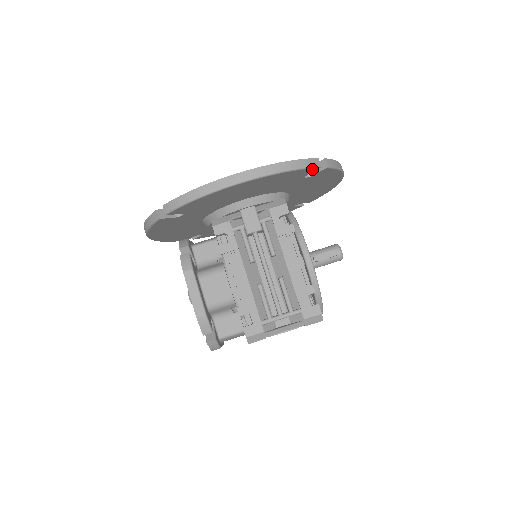
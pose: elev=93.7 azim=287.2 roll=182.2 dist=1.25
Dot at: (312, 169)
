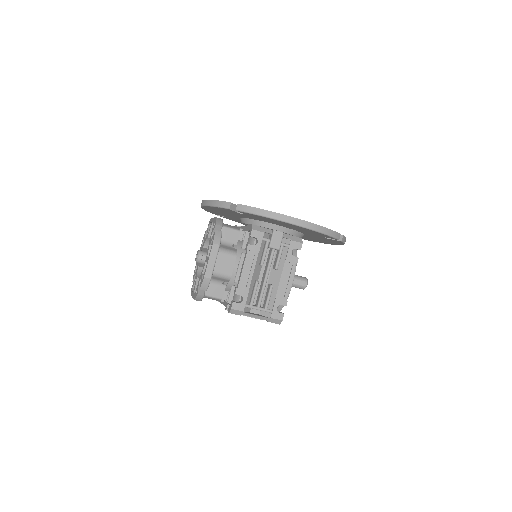
Dot at: (334, 238)
